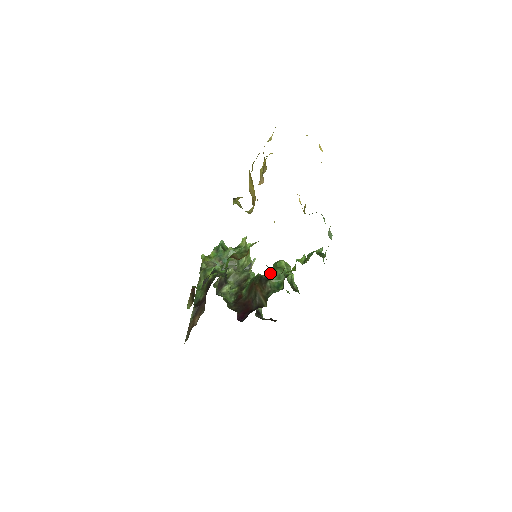
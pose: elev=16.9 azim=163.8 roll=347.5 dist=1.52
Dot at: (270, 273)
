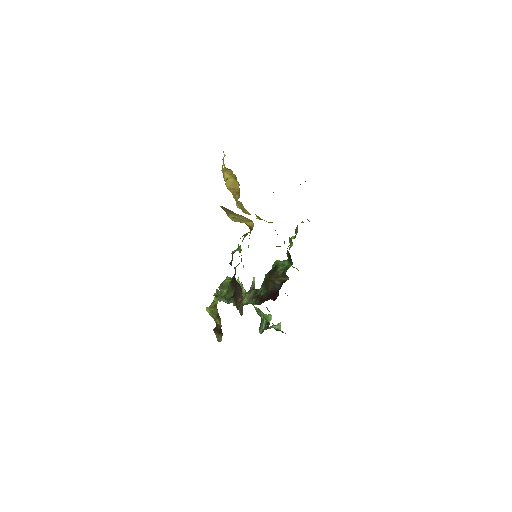
Dot at: (274, 266)
